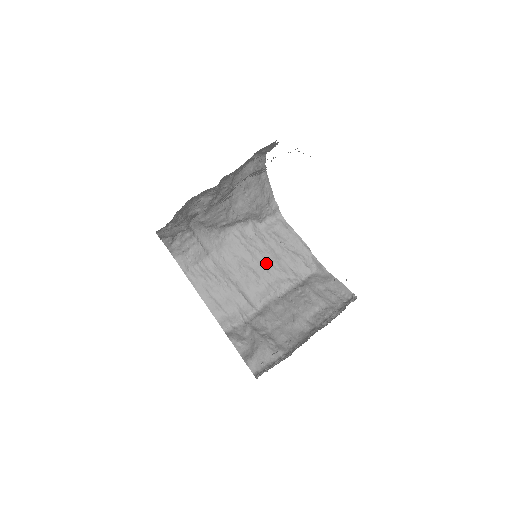
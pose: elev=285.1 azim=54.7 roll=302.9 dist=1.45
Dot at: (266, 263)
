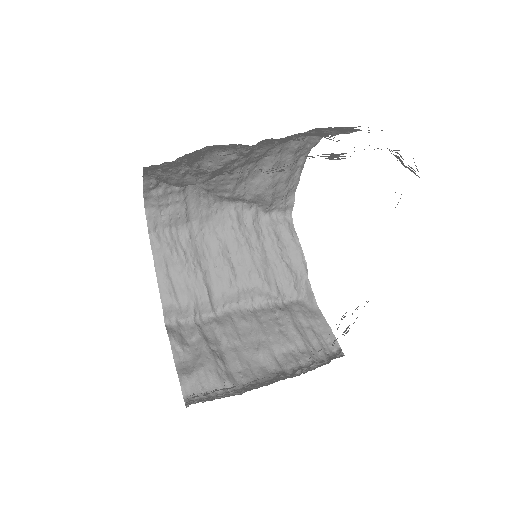
Dot at: (251, 264)
